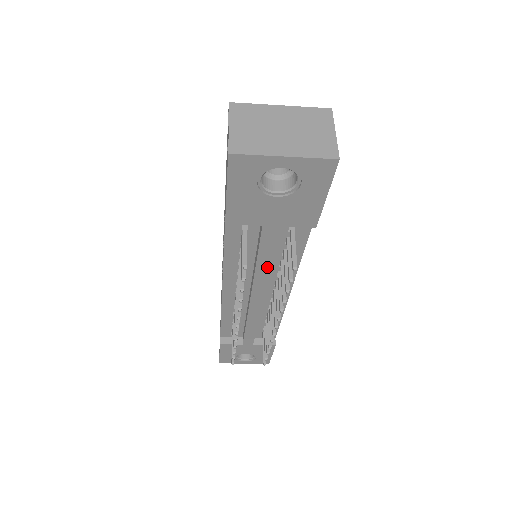
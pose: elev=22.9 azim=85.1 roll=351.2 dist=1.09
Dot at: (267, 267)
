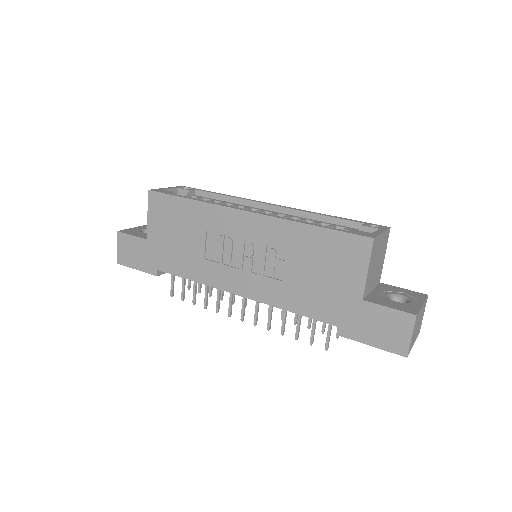
Dot at: occluded
